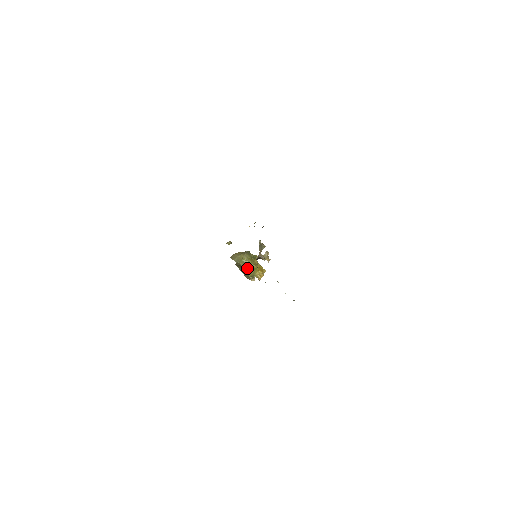
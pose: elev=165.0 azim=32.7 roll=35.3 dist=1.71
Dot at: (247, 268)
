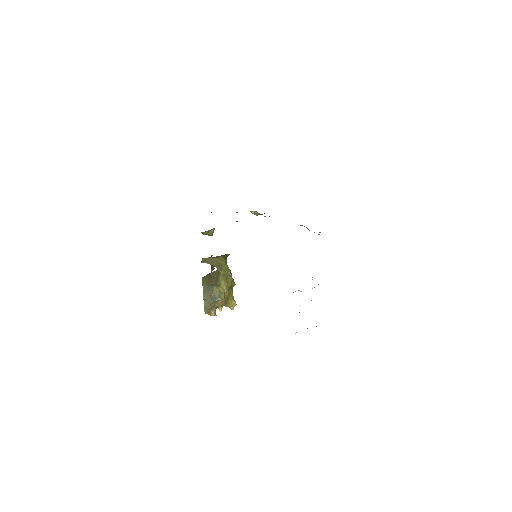
Dot at: (228, 282)
